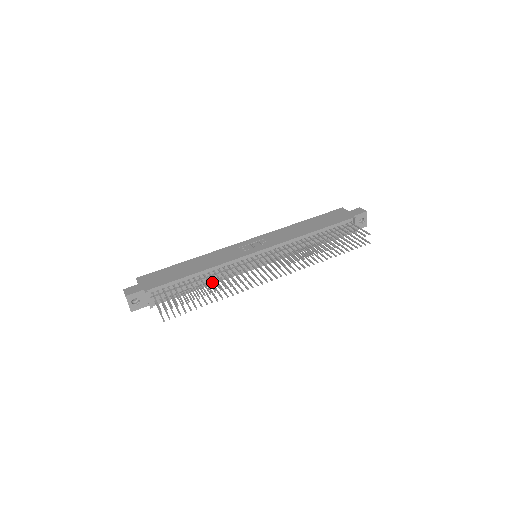
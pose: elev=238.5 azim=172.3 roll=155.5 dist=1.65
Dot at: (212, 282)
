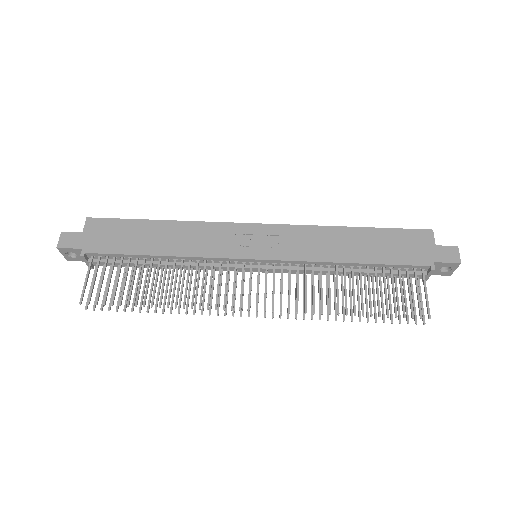
Dot at: (177, 270)
